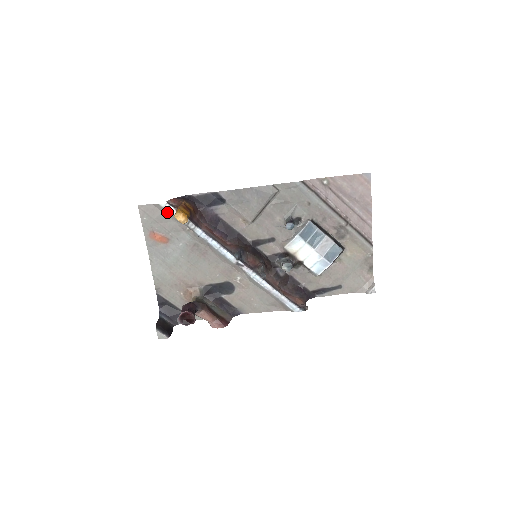
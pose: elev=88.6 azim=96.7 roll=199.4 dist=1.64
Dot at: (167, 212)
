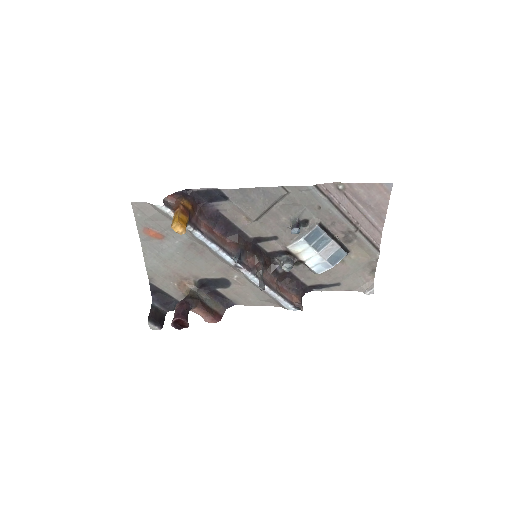
Dot at: (163, 213)
